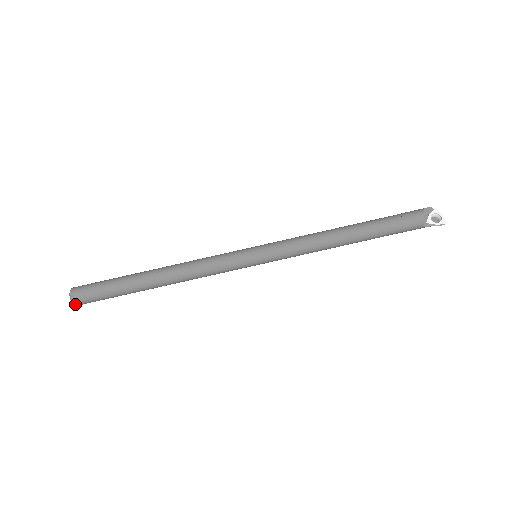
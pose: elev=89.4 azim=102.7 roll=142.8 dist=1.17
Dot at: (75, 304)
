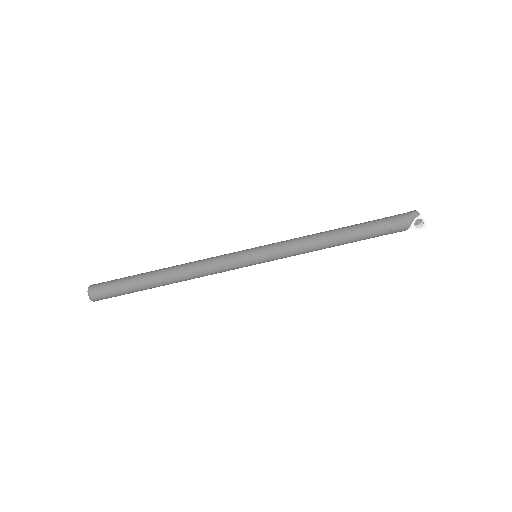
Dot at: occluded
